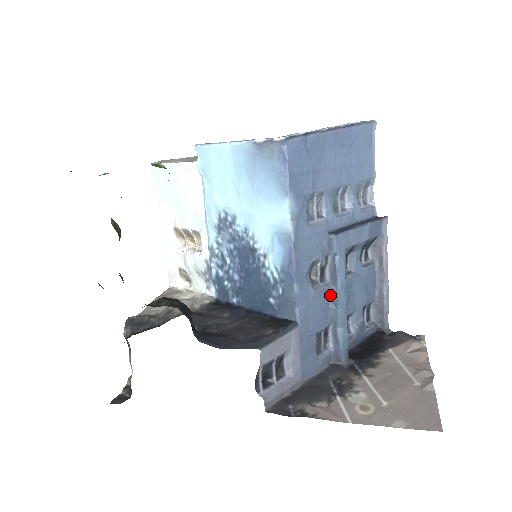
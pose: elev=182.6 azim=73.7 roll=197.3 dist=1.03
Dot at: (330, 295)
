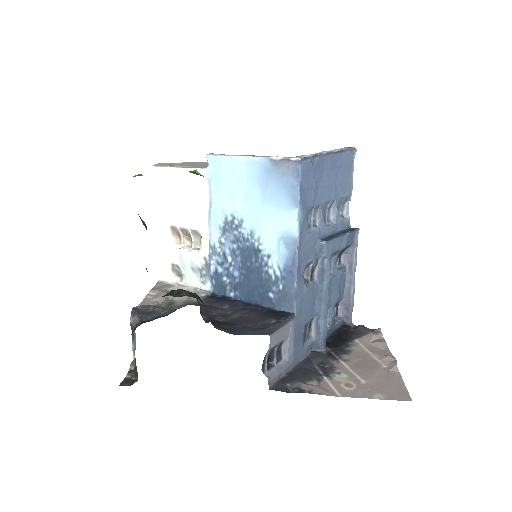
Dot at: (317, 292)
